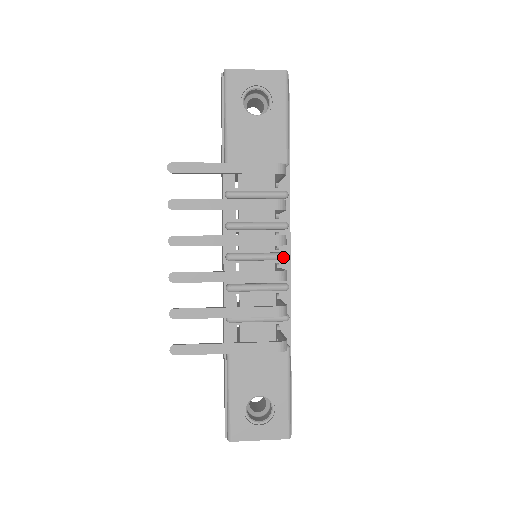
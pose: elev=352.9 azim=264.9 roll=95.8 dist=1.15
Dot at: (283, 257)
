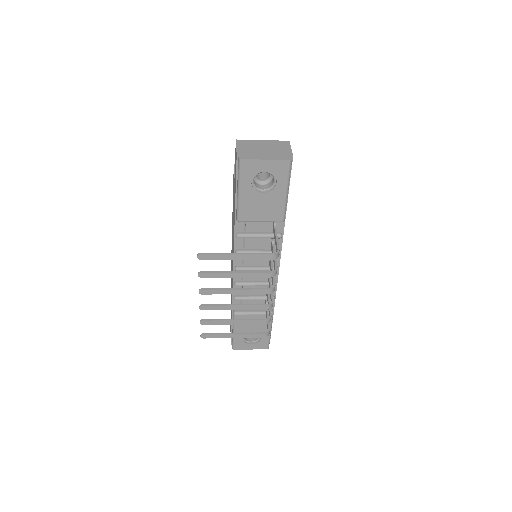
Dot at: occluded
